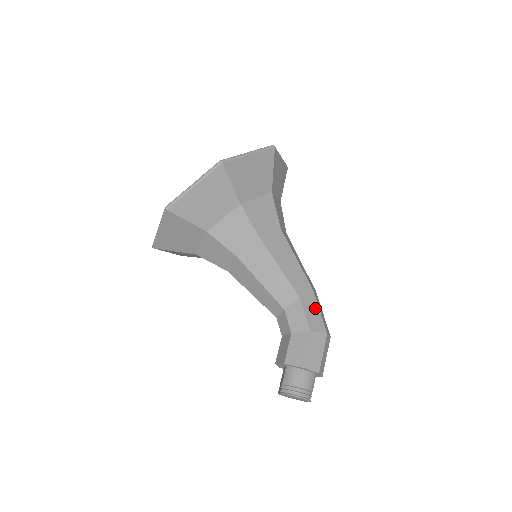
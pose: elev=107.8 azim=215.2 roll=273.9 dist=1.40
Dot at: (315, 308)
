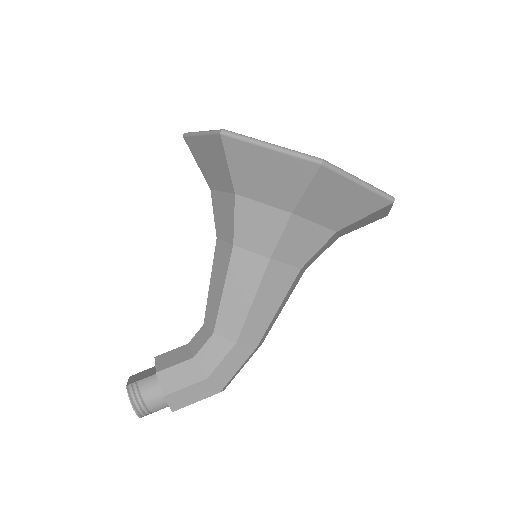
Dot at: (238, 363)
